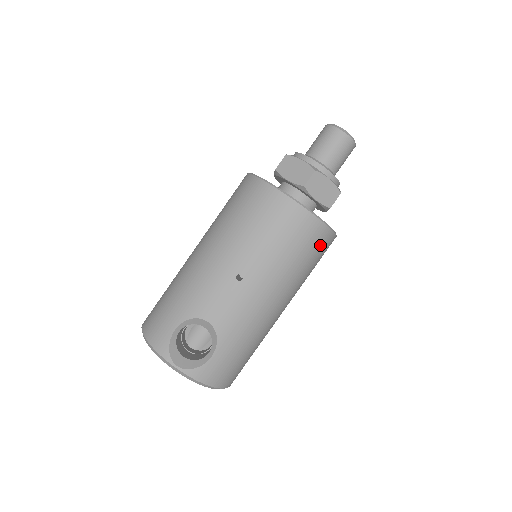
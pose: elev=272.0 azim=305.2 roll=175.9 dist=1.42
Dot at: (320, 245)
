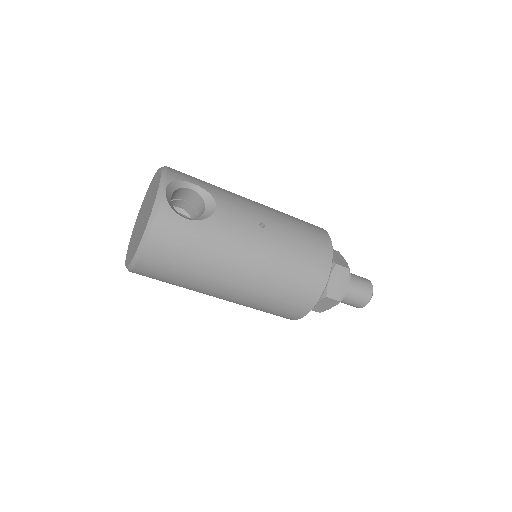
Dot at: (305, 293)
